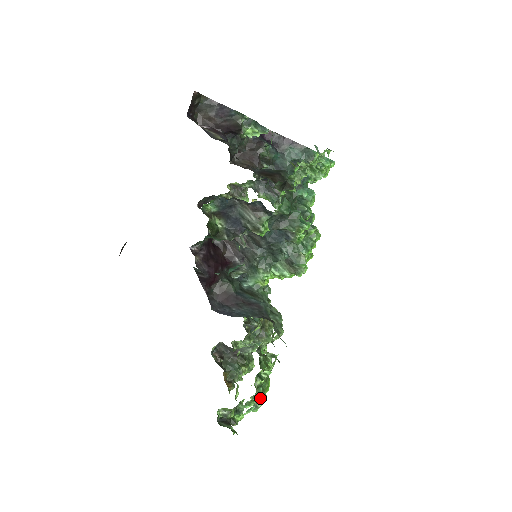
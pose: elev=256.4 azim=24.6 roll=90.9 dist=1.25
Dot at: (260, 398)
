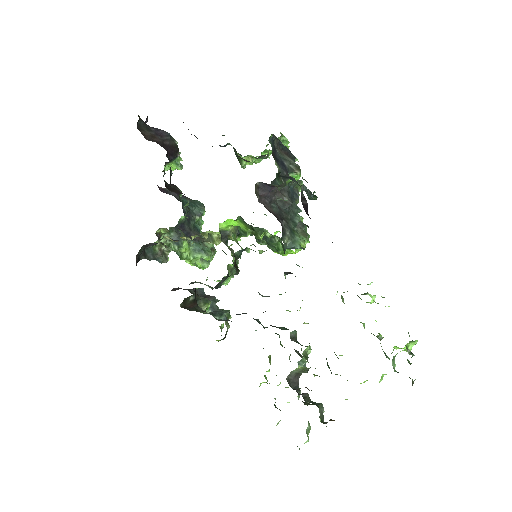
Dot at: occluded
